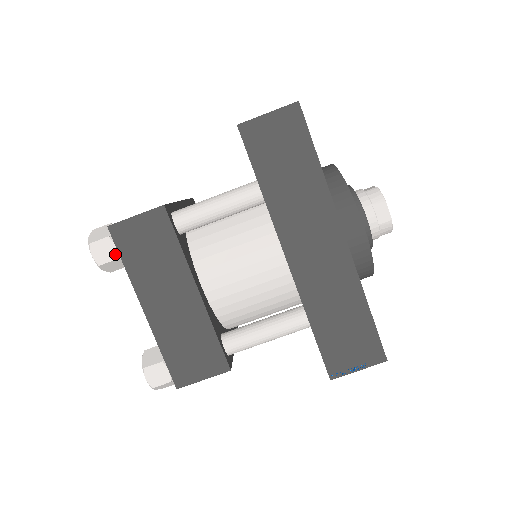
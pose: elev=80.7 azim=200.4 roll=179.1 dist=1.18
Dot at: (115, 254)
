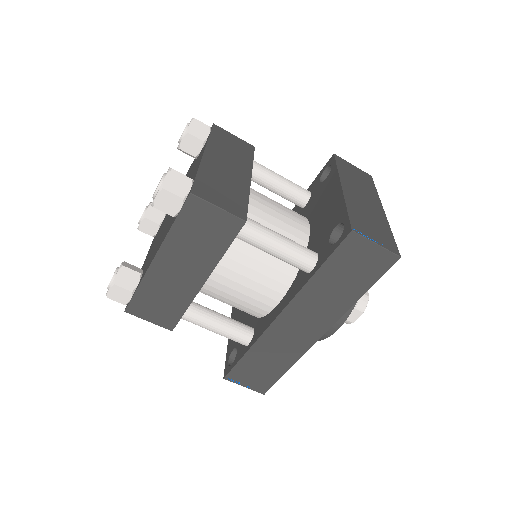
Dot at: (174, 212)
